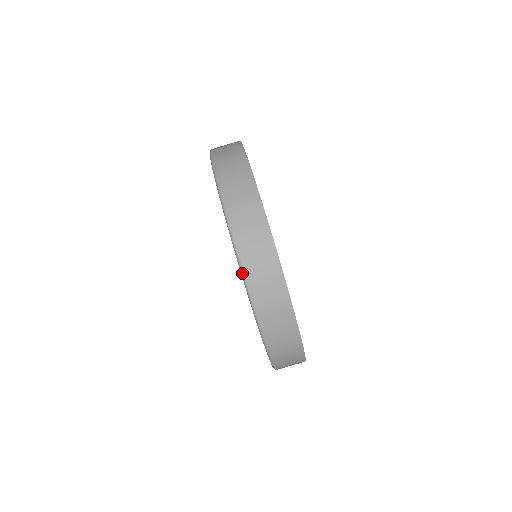
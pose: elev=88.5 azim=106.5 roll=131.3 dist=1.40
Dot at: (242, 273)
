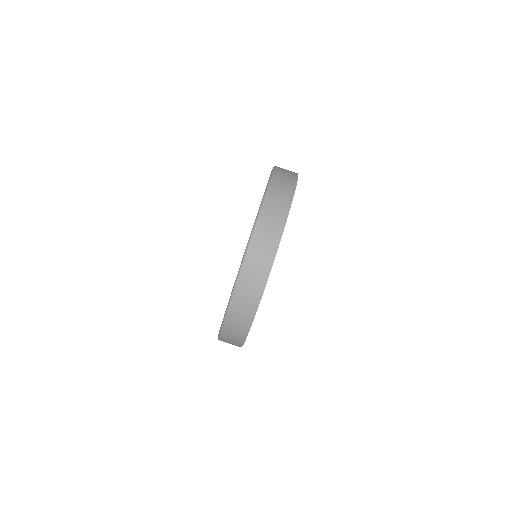
Dot at: (231, 298)
